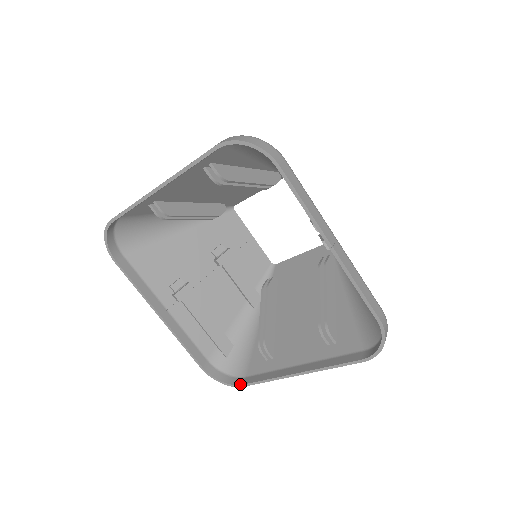
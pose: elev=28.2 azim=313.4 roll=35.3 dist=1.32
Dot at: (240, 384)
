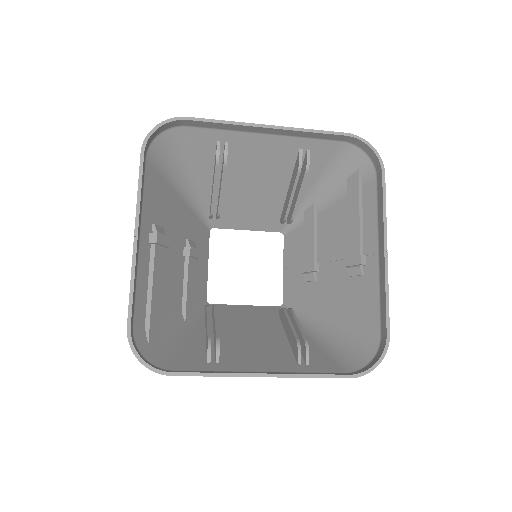
Dot at: (169, 371)
